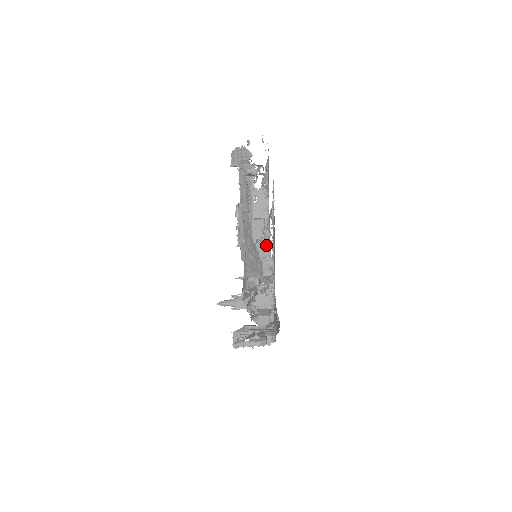
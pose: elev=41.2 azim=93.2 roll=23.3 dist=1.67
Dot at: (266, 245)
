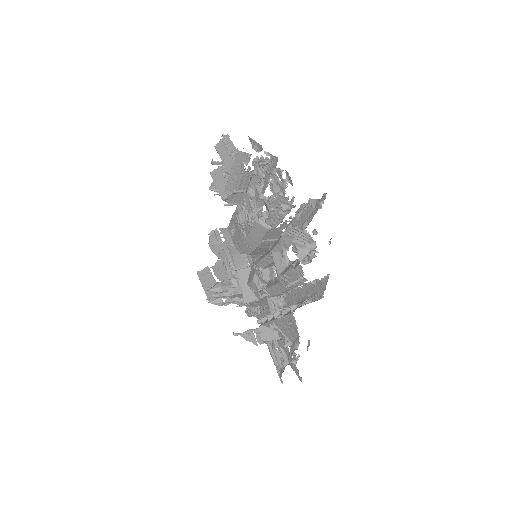
Dot at: (268, 248)
